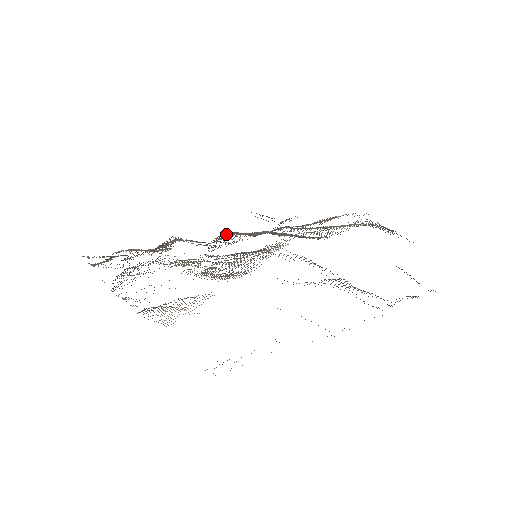
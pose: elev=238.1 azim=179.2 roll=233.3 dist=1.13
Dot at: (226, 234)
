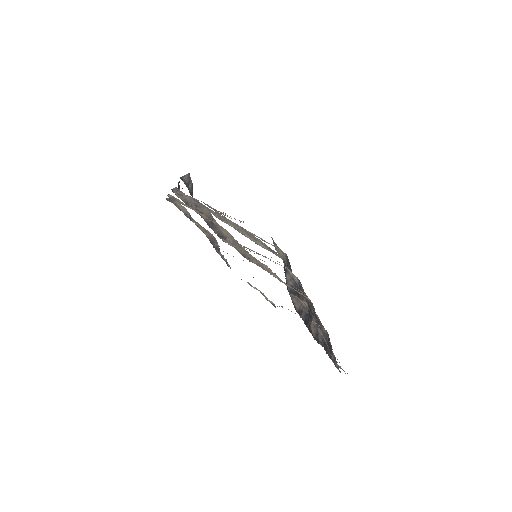
Dot at: occluded
